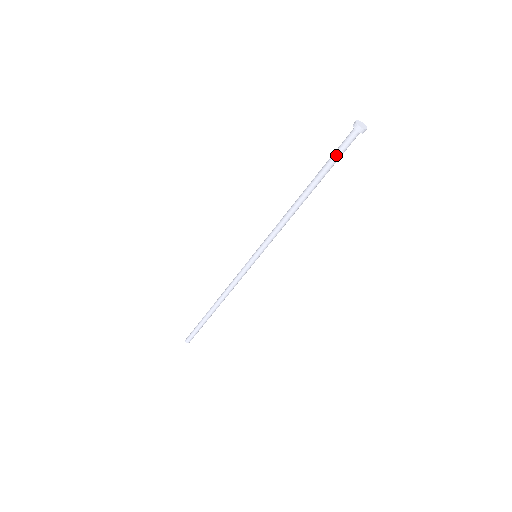
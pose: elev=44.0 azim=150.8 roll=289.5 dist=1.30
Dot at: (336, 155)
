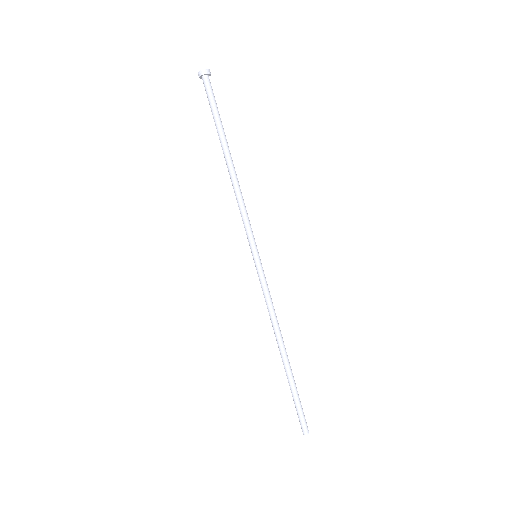
Dot at: (213, 106)
